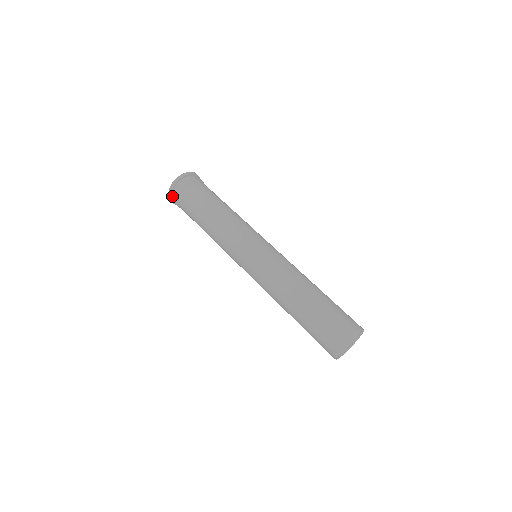
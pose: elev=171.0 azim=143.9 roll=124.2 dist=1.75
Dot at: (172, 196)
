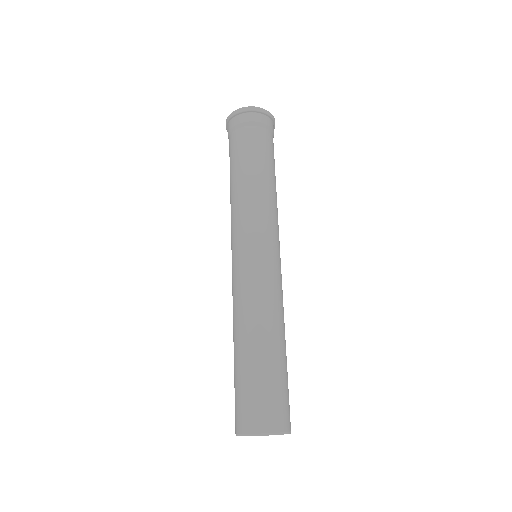
Dot at: (230, 122)
